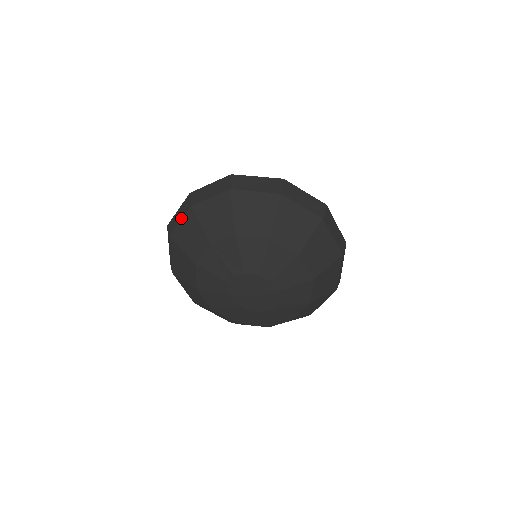
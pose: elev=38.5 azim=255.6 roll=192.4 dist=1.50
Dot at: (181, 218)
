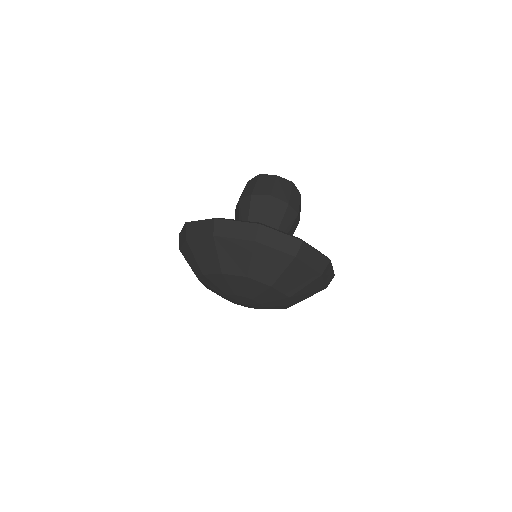
Dot at: (237, 237)
